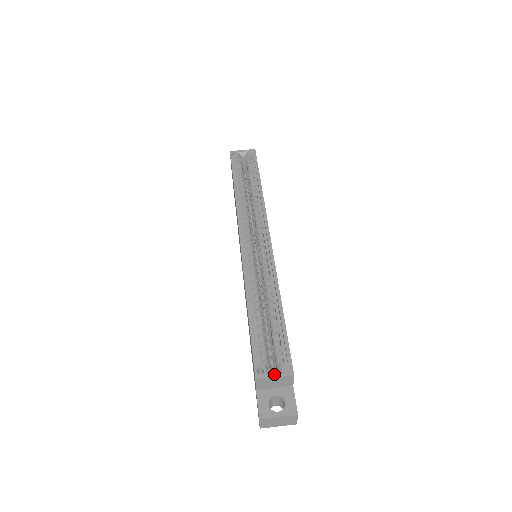
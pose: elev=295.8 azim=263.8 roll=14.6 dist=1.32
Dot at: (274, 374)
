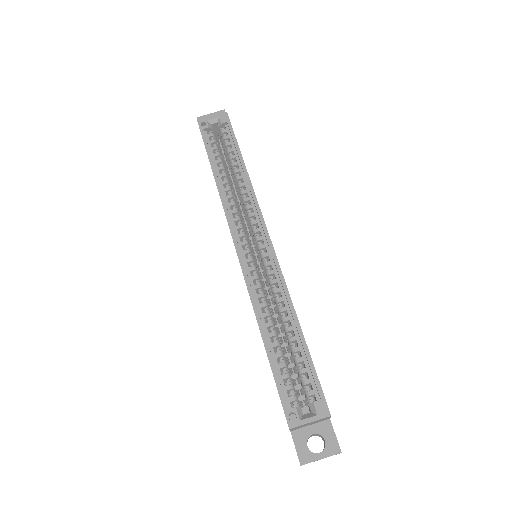
Dot at: (309, 419)
